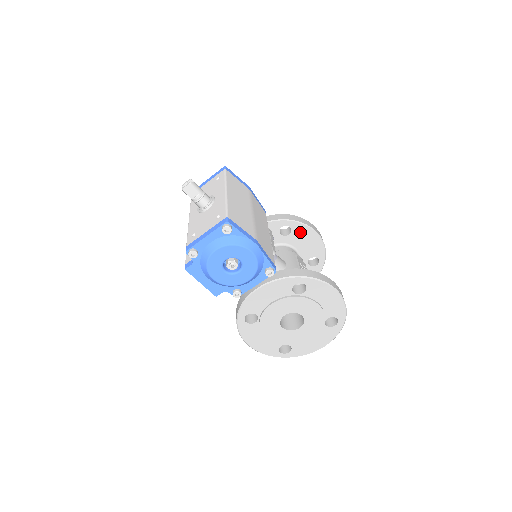
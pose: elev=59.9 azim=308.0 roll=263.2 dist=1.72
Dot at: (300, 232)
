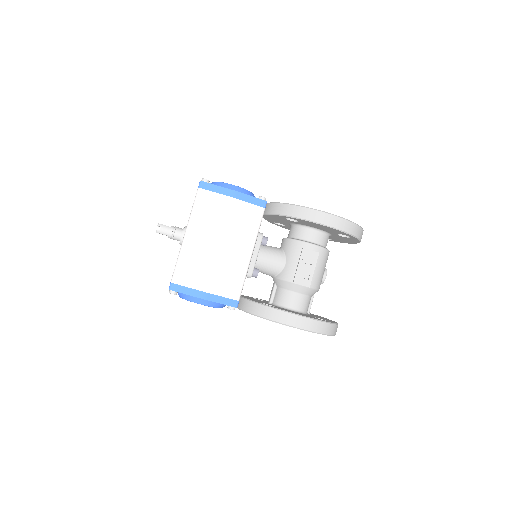
Dot at: (307, 222)
